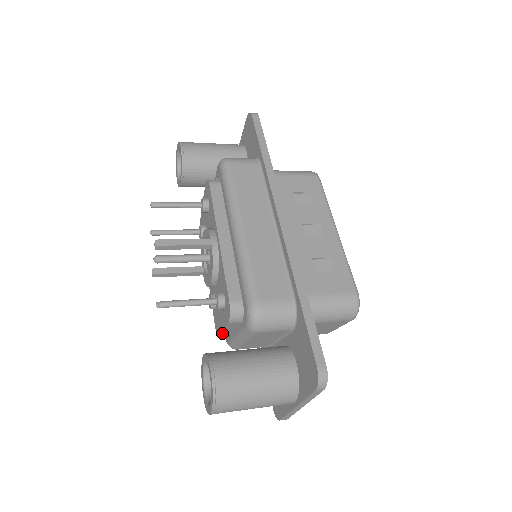
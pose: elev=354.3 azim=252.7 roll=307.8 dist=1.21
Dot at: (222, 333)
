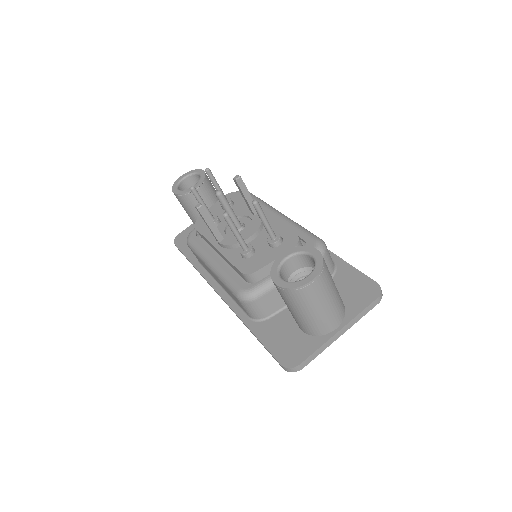
Dot at: (259, 271)
